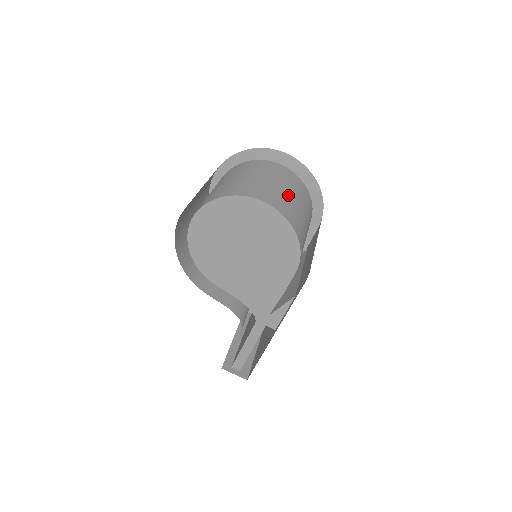
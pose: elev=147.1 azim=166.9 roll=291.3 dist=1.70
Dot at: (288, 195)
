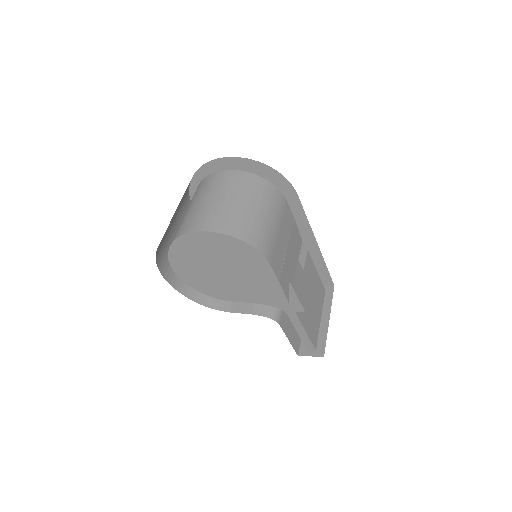
Dot at: (225, 204)
